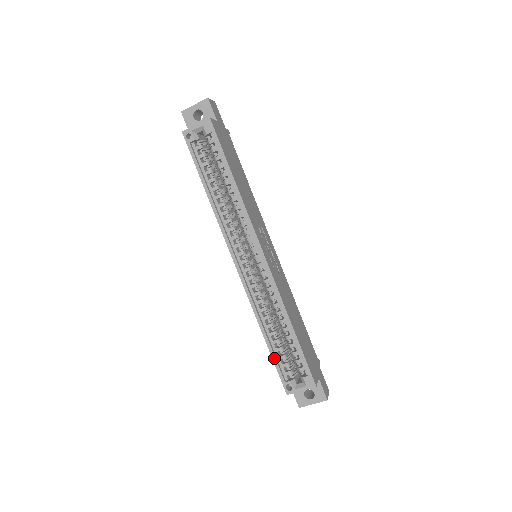
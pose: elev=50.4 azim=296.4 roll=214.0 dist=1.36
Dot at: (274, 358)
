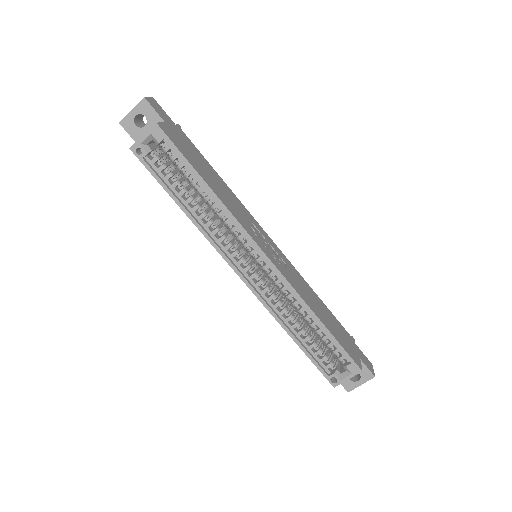
Dot at: (310, 357)
